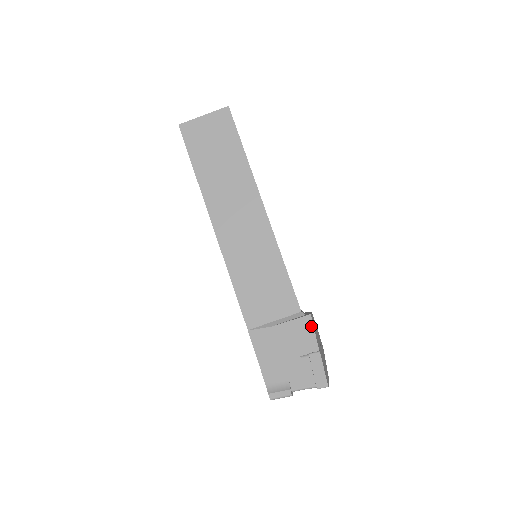
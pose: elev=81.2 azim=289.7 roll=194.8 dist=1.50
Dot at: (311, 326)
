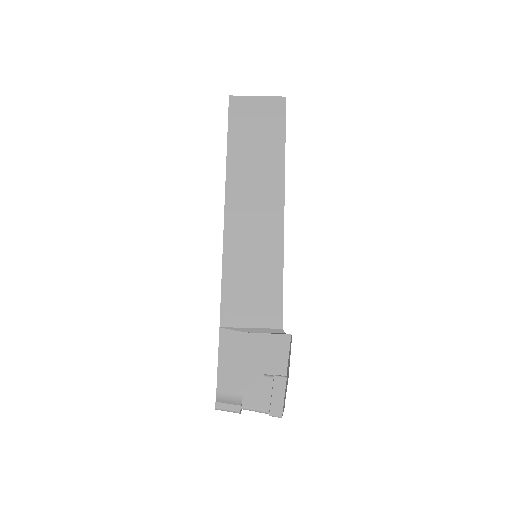
Dot at: (287, 347)
